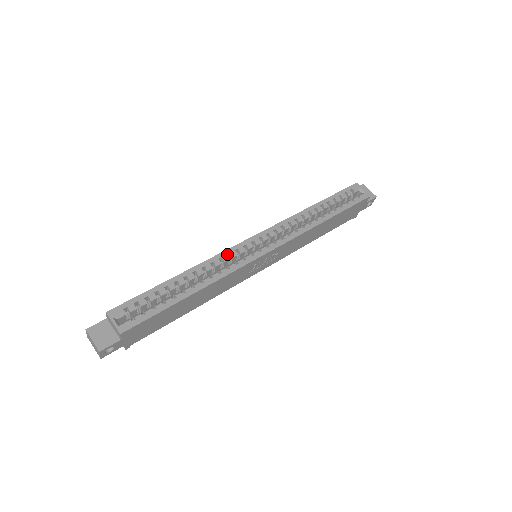
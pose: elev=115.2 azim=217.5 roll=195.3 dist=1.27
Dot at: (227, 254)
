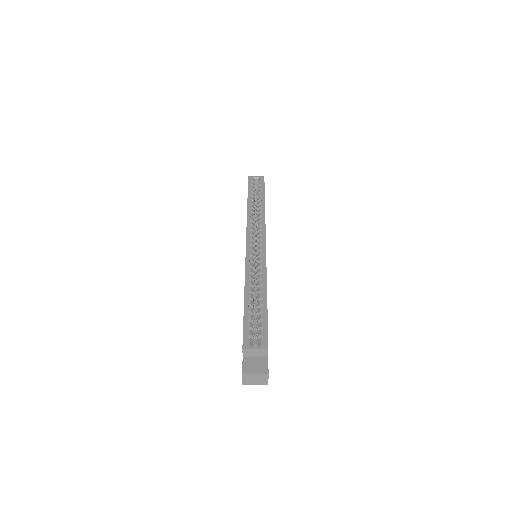
Dot at: (249, 262)
